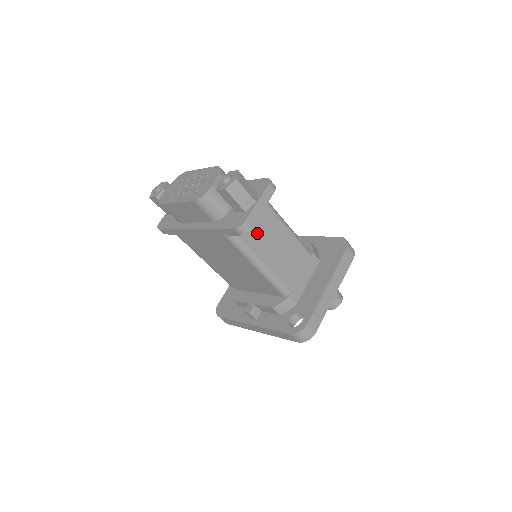
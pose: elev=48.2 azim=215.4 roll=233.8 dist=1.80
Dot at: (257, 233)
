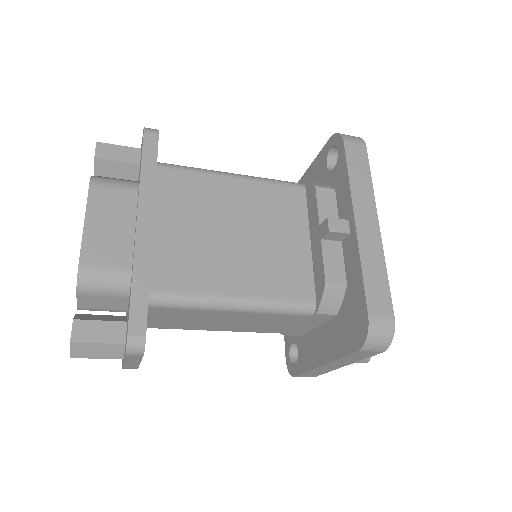
Dot at: (184, 322)
